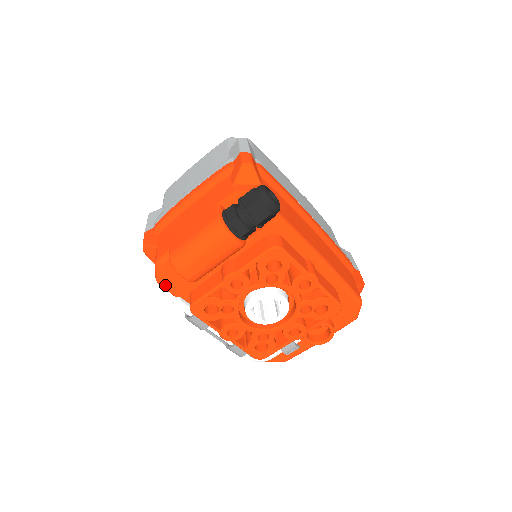
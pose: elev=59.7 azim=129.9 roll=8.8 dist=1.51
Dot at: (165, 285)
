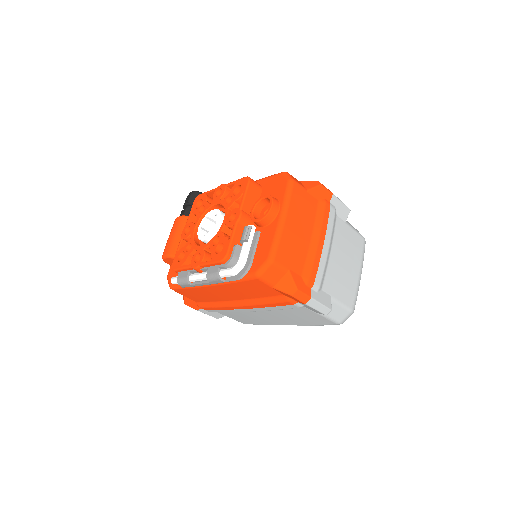
Dot at: (172, 284)
